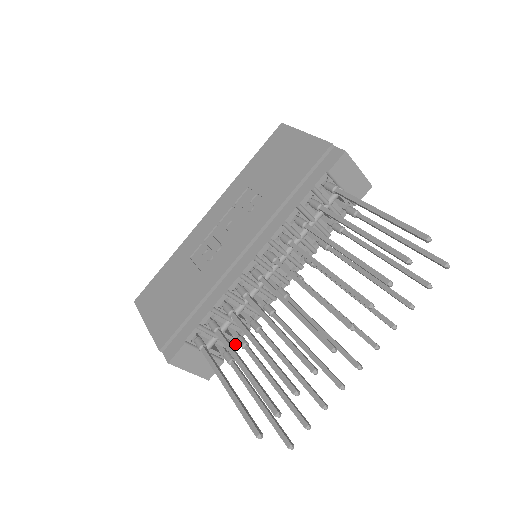
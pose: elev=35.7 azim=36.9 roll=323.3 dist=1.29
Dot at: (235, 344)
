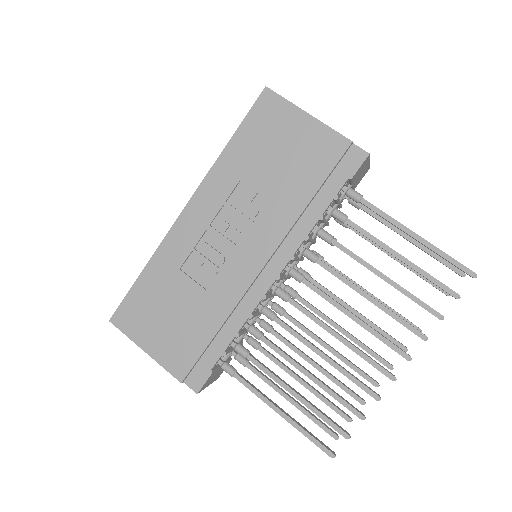
Dot at: (242, 343)
